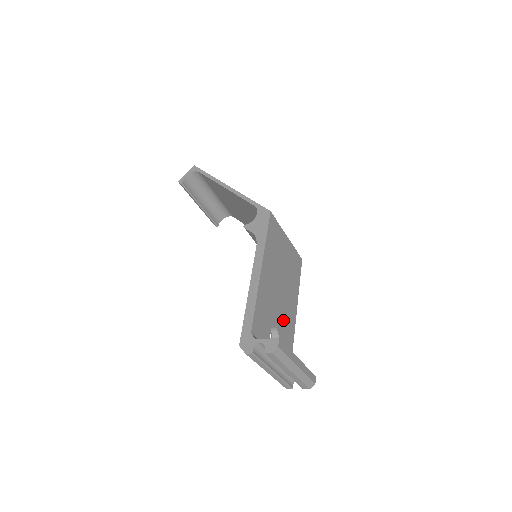
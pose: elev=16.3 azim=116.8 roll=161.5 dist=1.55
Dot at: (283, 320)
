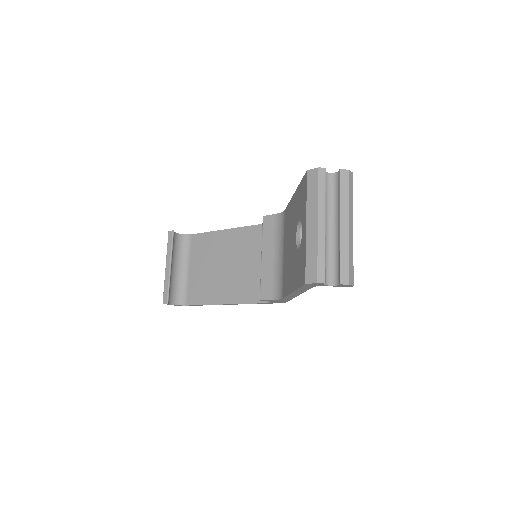
Dot at: occluded
